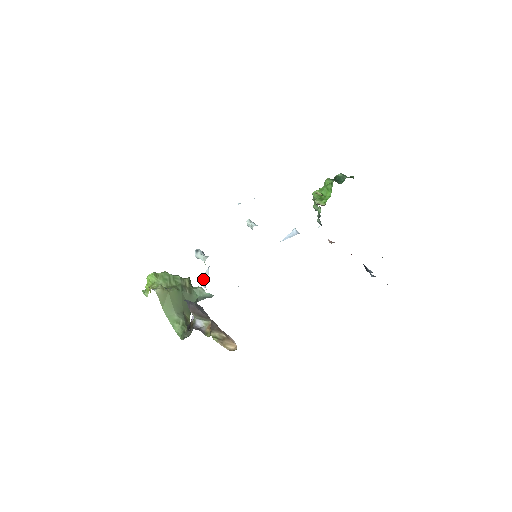
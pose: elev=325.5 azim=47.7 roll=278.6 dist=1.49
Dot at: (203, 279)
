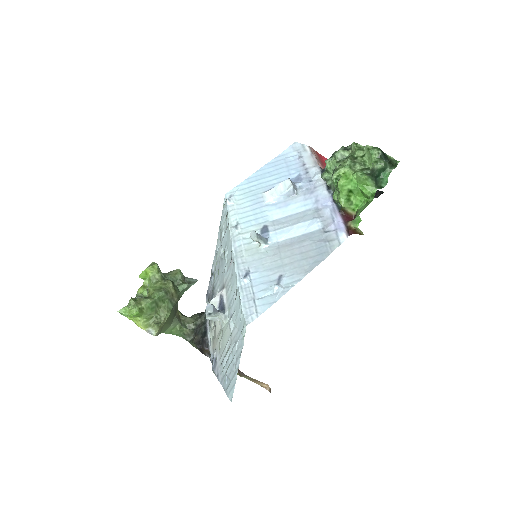
Dot at: (213, 320)
